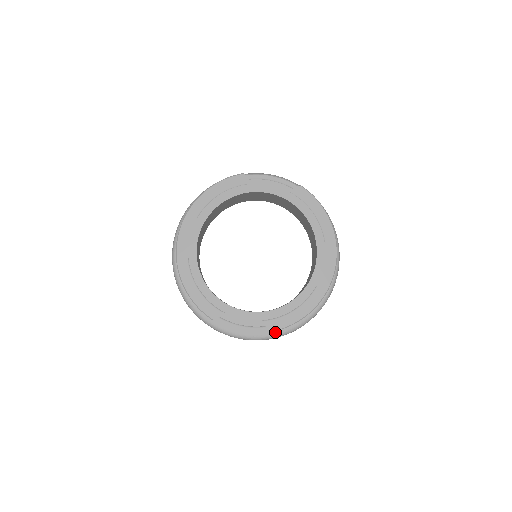
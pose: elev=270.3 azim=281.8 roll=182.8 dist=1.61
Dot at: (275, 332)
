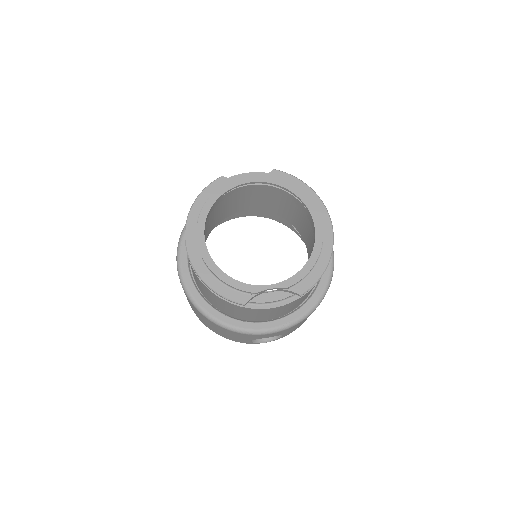
Dot at: (301, 314)
